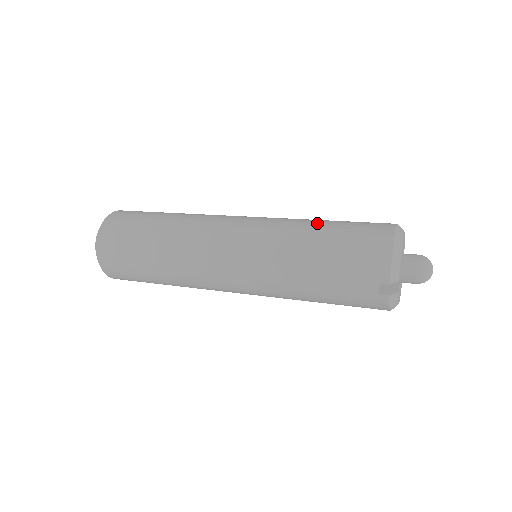
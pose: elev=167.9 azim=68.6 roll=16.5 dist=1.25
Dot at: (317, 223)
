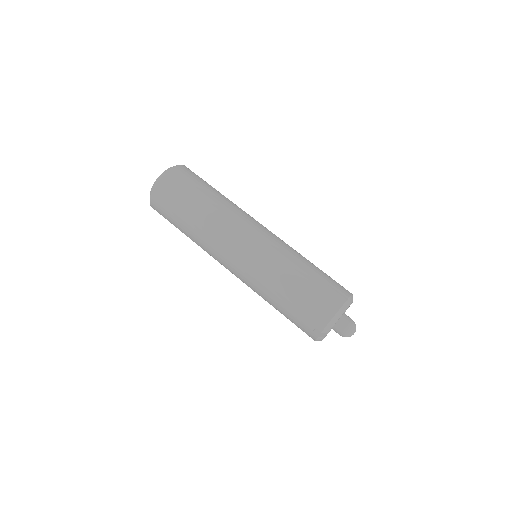
Dot at: (304, 266)
